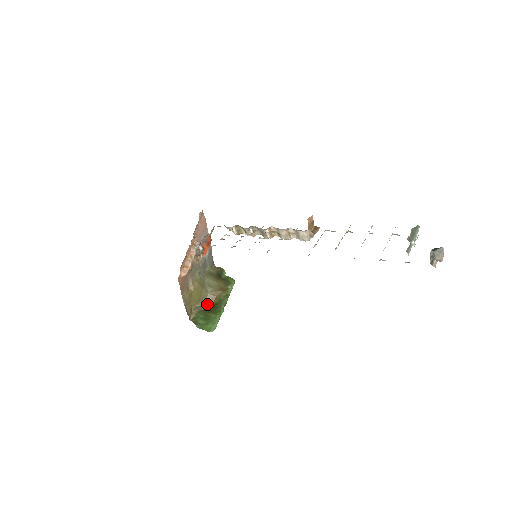
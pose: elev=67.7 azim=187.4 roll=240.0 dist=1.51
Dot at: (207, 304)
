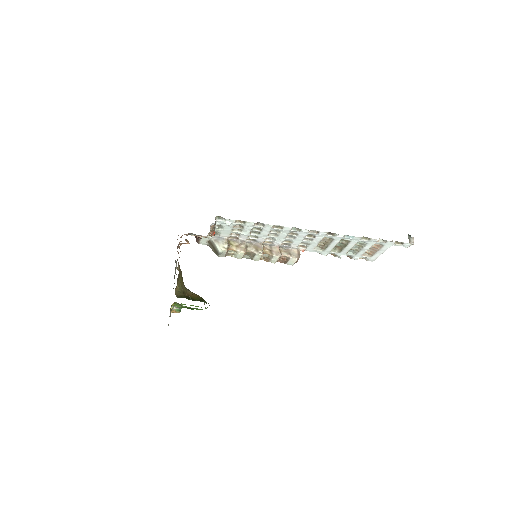
Dot at: (188, 296)
